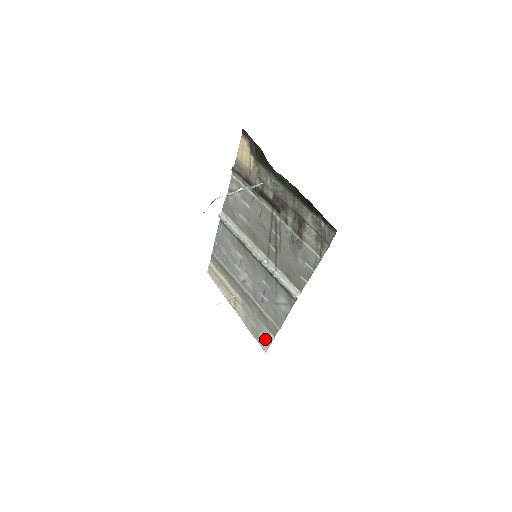
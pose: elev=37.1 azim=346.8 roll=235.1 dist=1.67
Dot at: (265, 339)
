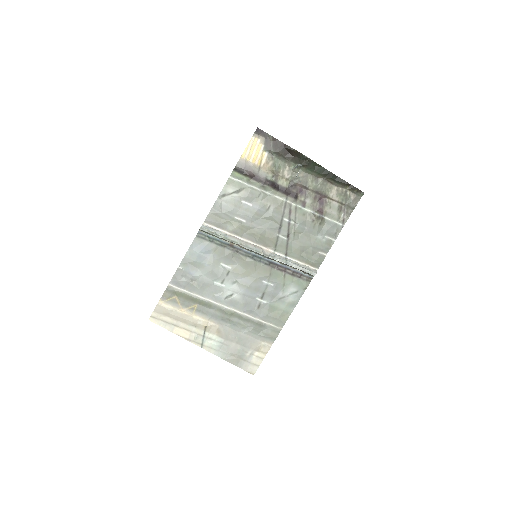
Dot at: (255, 356)
